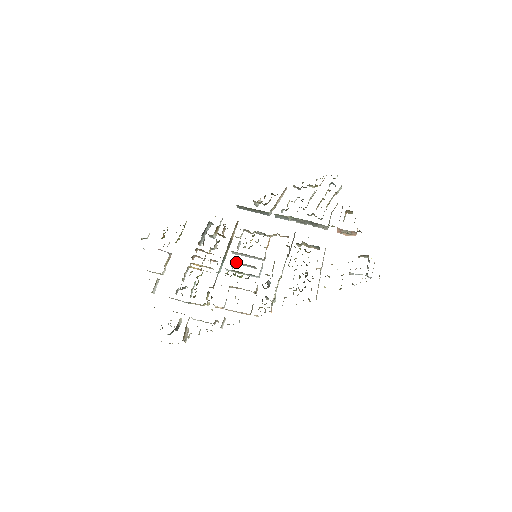
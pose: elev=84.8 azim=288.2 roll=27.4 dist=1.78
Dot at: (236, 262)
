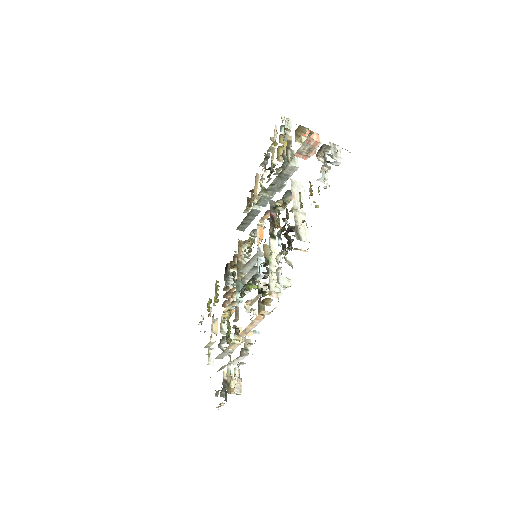
Dot at: (246, 278)
